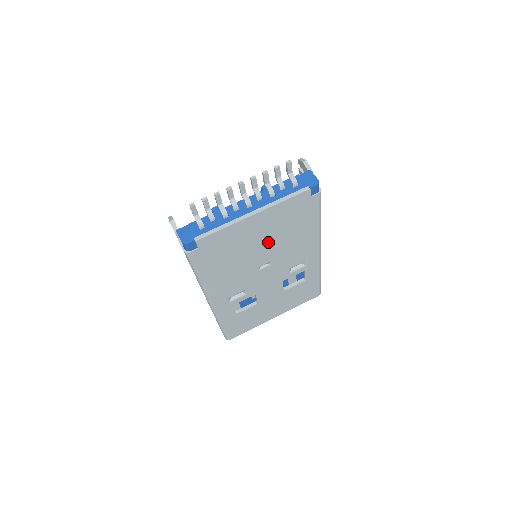
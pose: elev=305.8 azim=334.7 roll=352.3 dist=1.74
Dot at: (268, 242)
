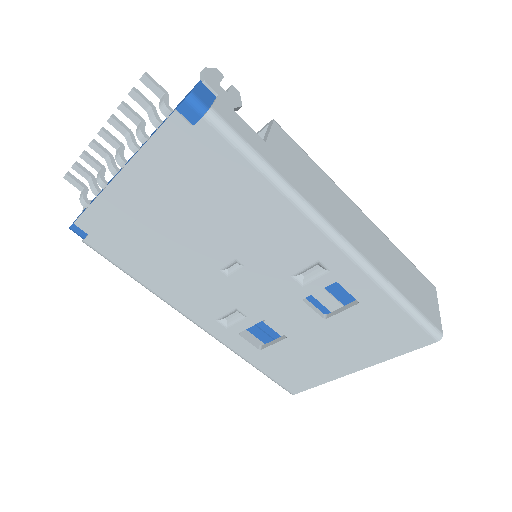
Dot at: (194, 223)
